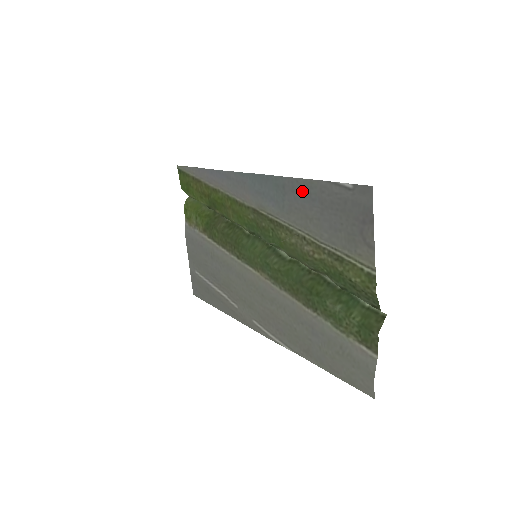
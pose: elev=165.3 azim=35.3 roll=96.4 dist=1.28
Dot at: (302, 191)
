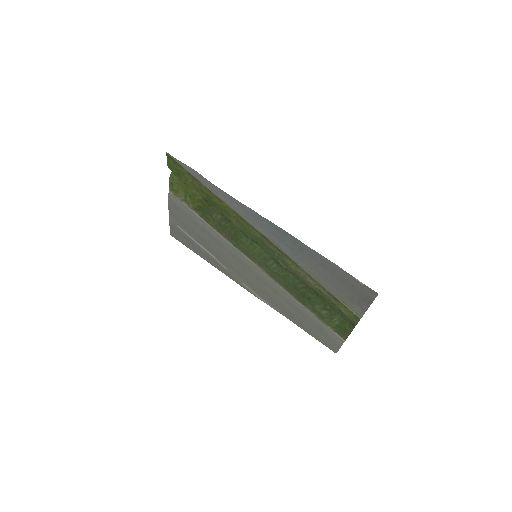
Dot at: (319, 260)
